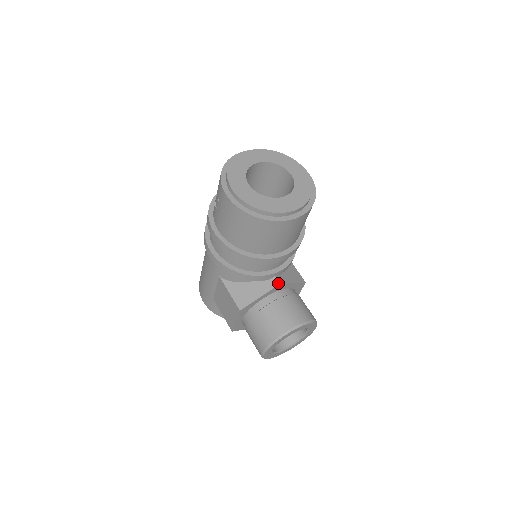
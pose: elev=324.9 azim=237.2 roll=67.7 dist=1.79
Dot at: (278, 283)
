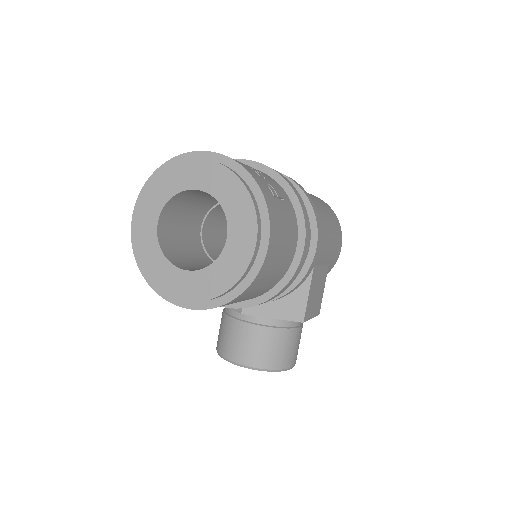
Dot at: (240, 311)
